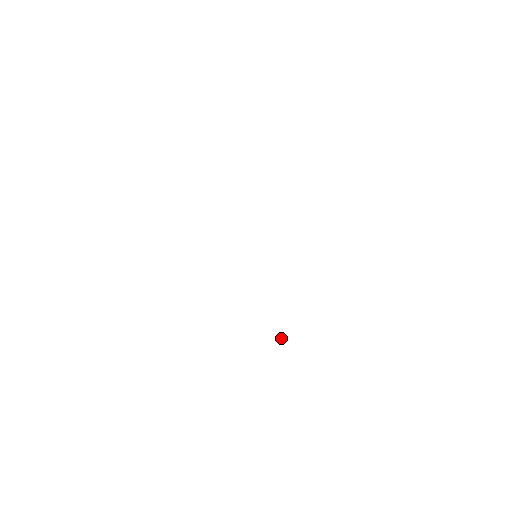
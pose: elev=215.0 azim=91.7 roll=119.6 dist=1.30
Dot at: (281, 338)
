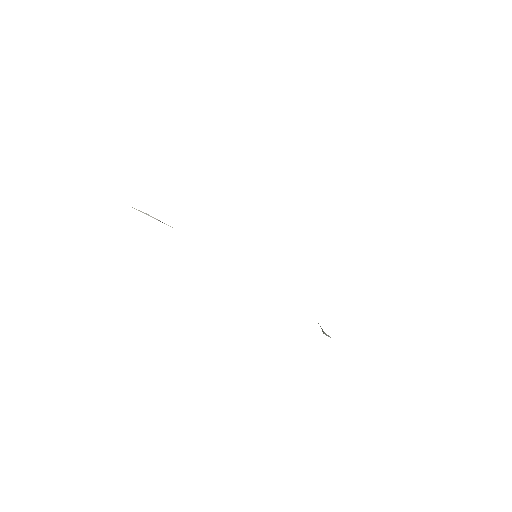
Dot at: occluded
